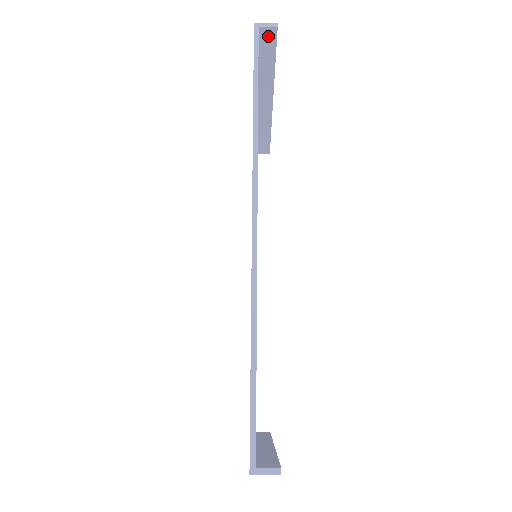
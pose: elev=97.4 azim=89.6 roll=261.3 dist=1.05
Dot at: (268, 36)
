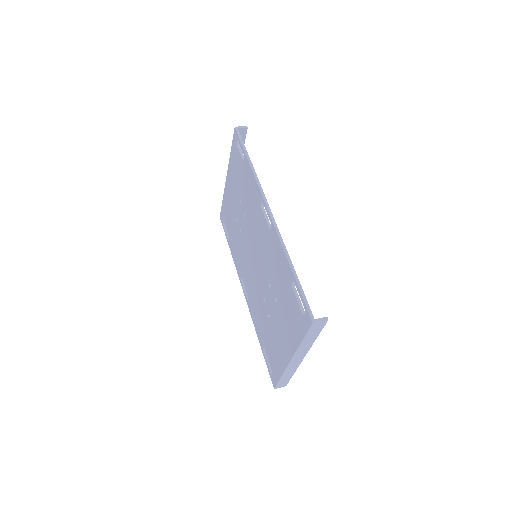
Dot at: (242, 133)
